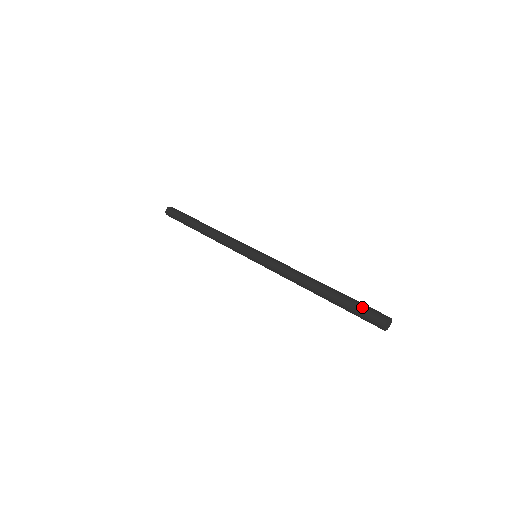
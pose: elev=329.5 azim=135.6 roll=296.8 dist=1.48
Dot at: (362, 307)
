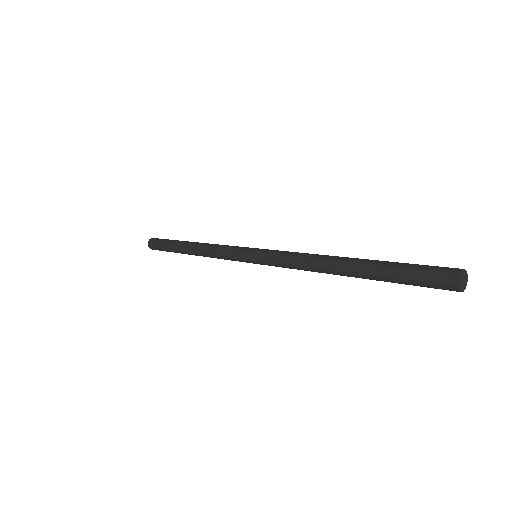
Dot at: (414, 267)
